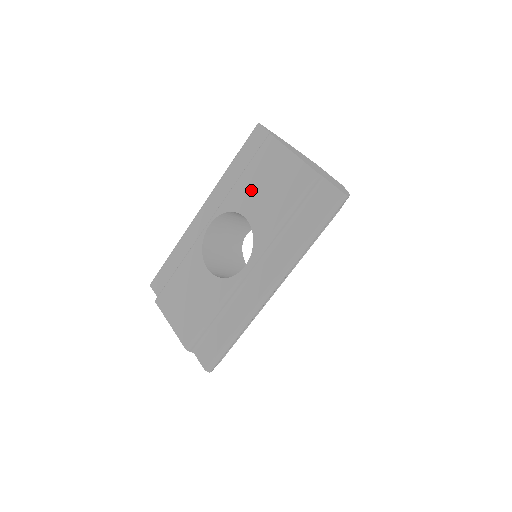
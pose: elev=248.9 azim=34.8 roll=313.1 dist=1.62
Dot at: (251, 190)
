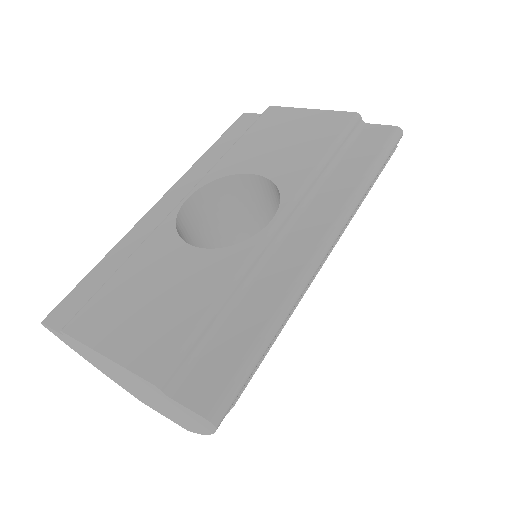
Dot at: (257, 149)
